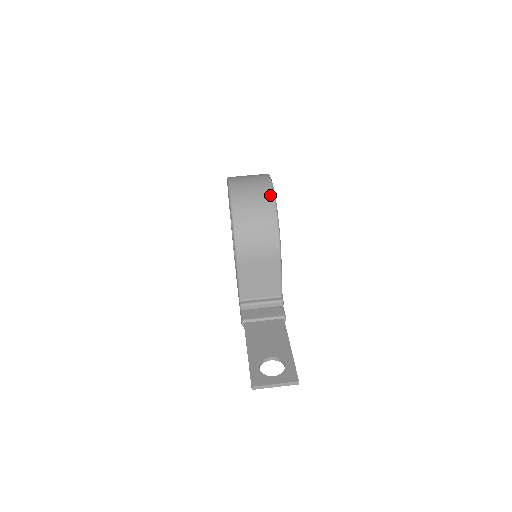
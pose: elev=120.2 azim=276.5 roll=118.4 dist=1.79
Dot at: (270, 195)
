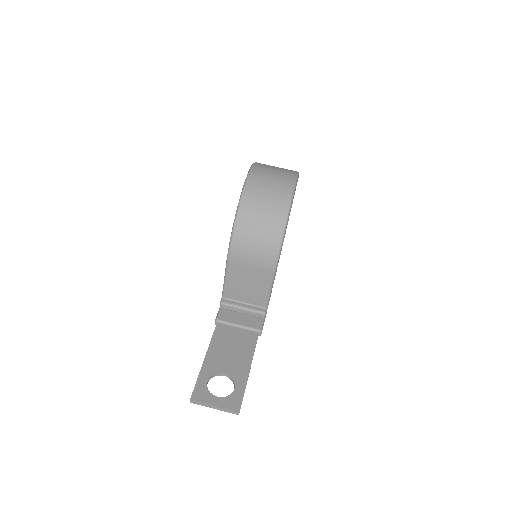
Dot at: (286, 202)
